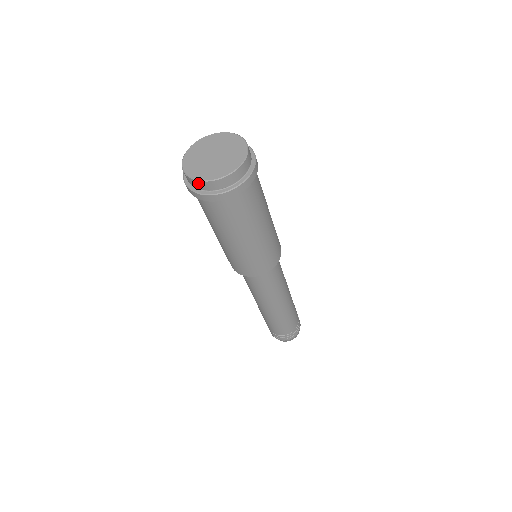
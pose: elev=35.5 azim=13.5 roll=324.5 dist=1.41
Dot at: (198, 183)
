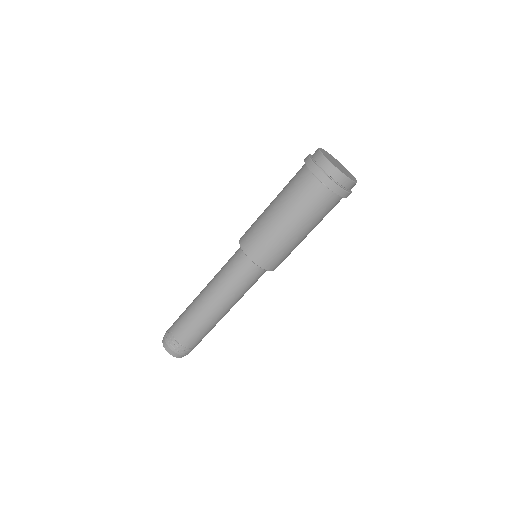
Dot at: (336, 172)
